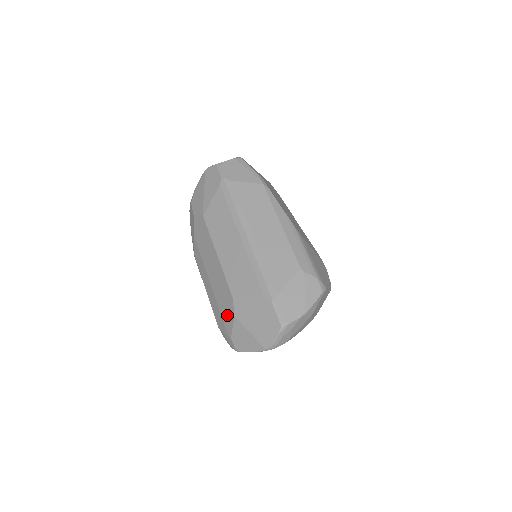
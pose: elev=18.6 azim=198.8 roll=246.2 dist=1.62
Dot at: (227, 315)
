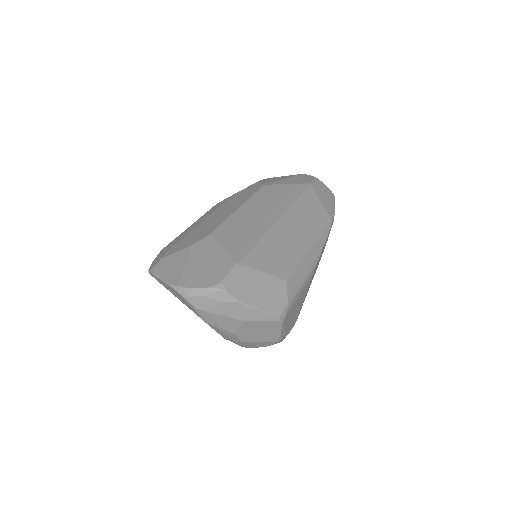
Dot at: (185, 243)
